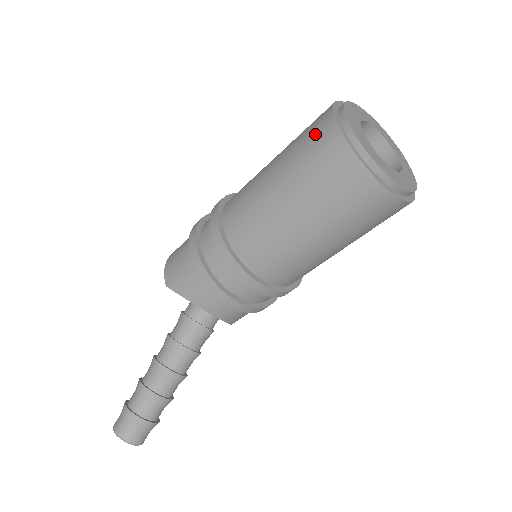
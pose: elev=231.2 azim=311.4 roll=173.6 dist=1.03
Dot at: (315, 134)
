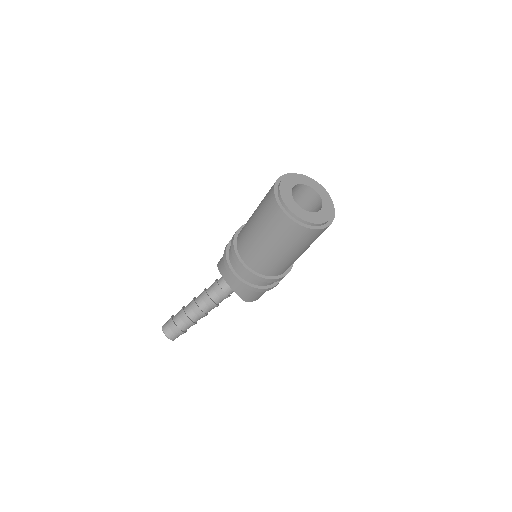
Dot at: occluded
